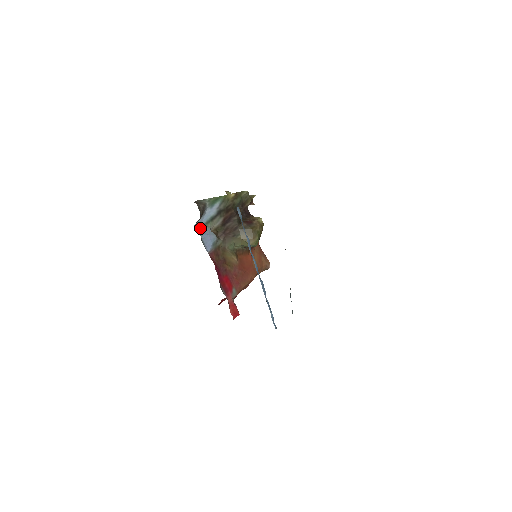
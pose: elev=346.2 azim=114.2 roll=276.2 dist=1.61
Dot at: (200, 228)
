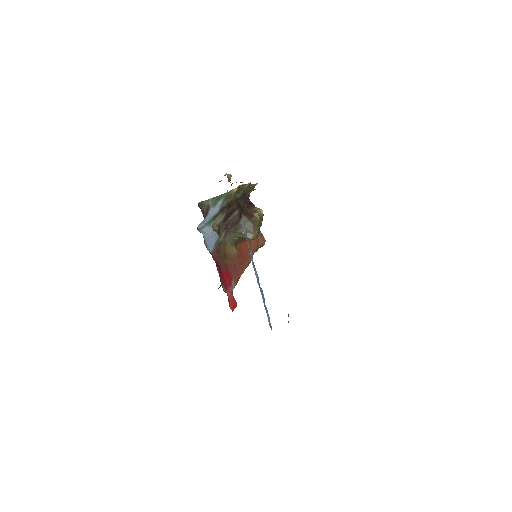
Dot at: (203, 228)
